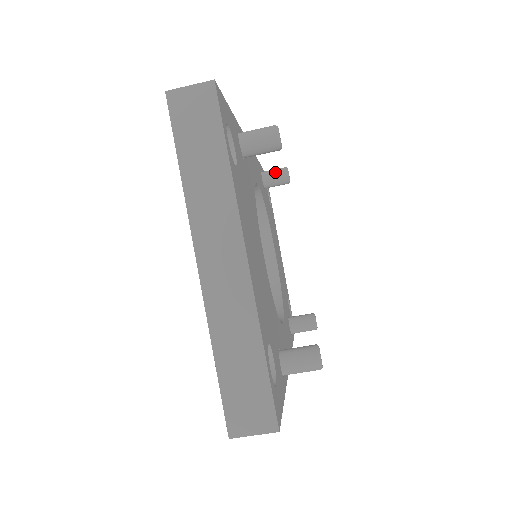
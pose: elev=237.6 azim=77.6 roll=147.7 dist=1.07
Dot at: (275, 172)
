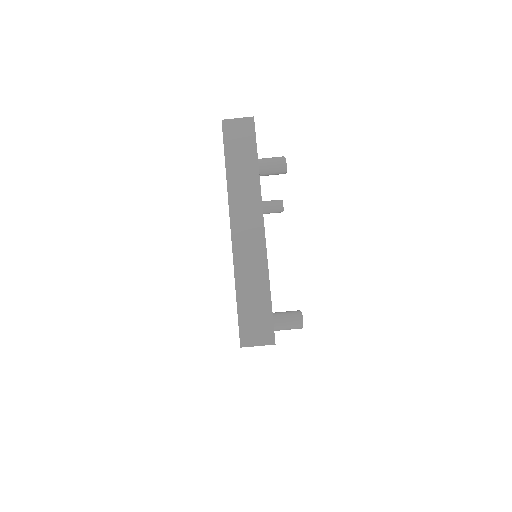
Dot at: (273, 202)
